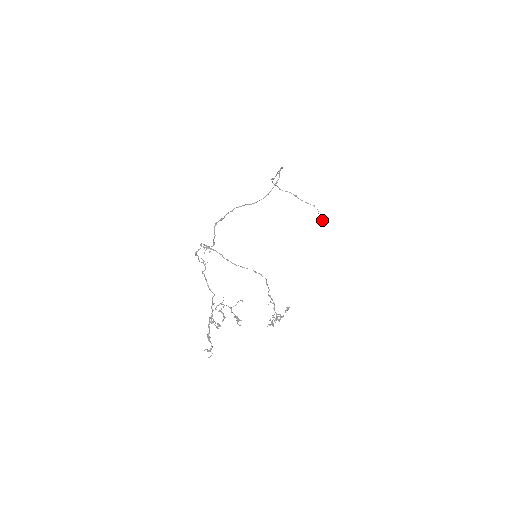
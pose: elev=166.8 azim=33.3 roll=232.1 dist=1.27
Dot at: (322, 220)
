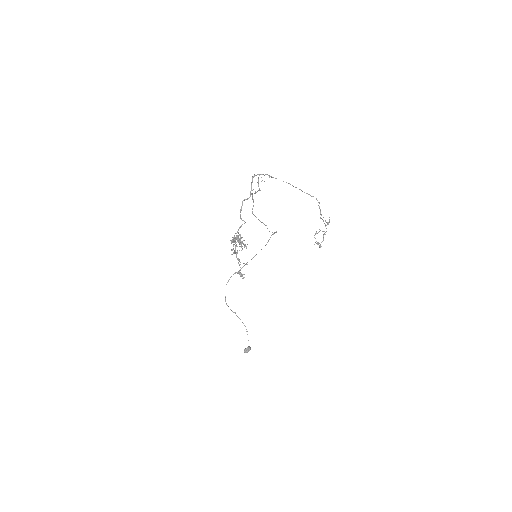
Dot at: (248, 350)
